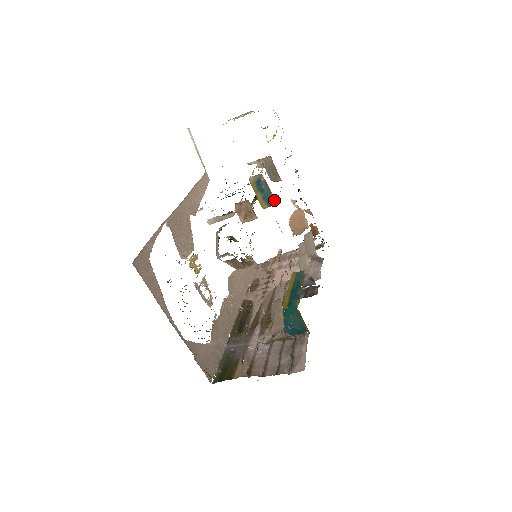
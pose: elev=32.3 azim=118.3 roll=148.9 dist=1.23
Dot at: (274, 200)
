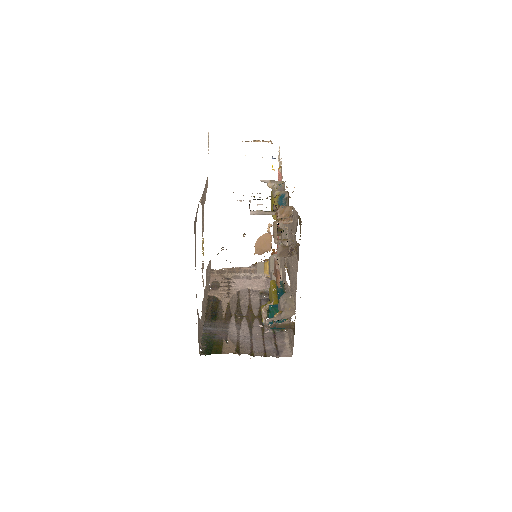
Dot at: occluded
